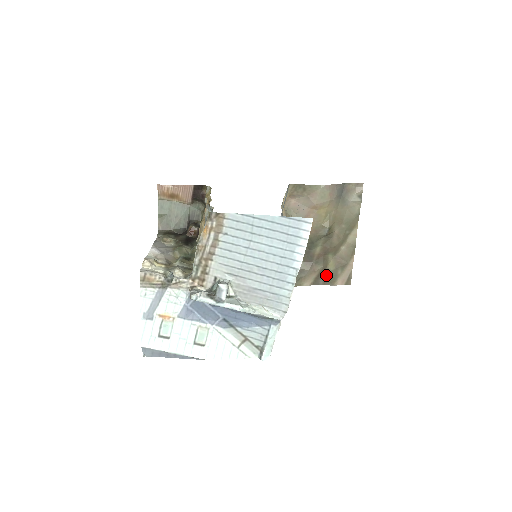
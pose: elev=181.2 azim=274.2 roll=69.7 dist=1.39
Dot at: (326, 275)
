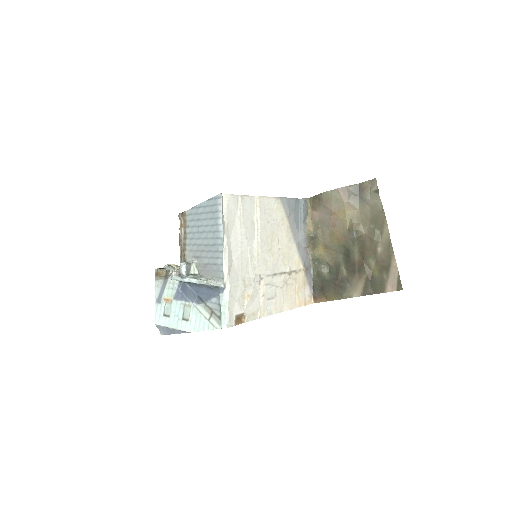
Dot at: (373, 282)
